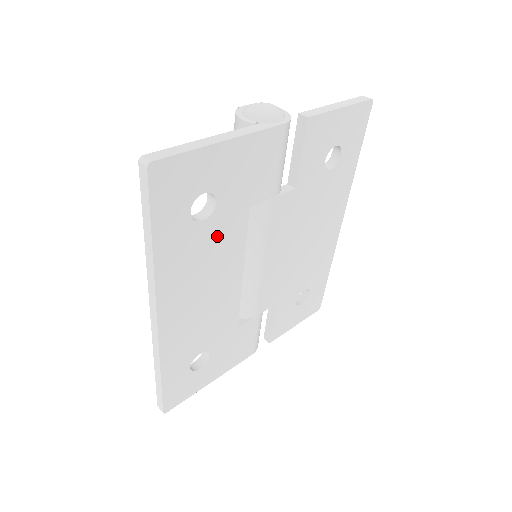
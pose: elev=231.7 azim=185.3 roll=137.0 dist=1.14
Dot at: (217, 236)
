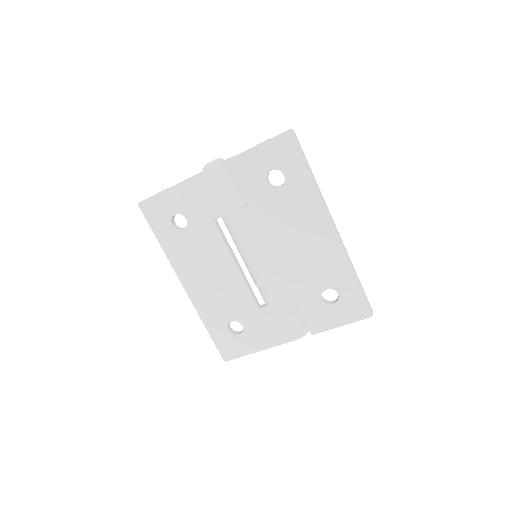
Dot at: (199, 239)
